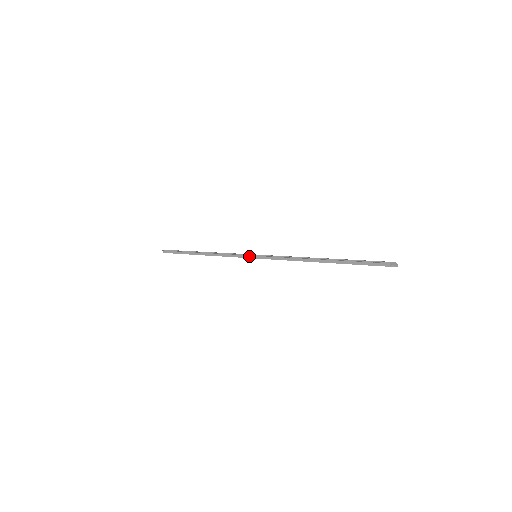
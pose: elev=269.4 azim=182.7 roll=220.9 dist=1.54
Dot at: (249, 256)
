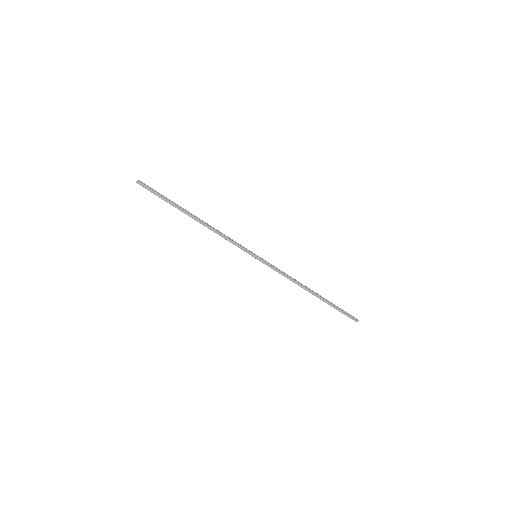
Dot at: (254, 255)
